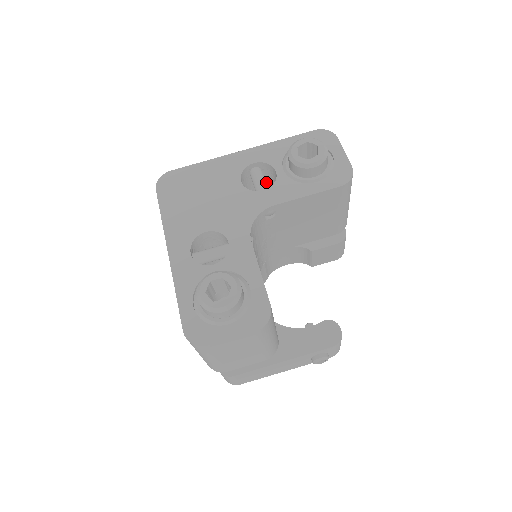
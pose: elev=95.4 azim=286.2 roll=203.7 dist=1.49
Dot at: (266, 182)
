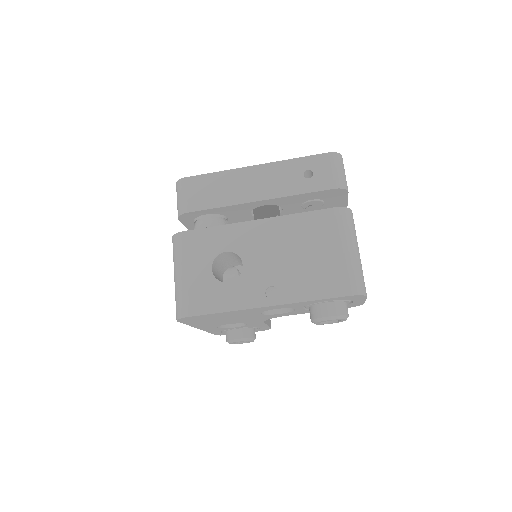
Dot at: occluded
